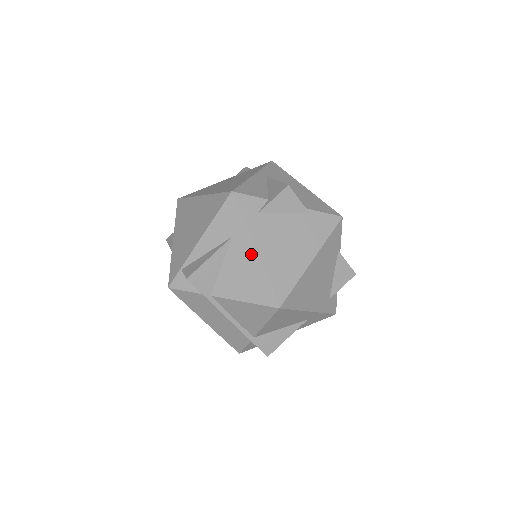
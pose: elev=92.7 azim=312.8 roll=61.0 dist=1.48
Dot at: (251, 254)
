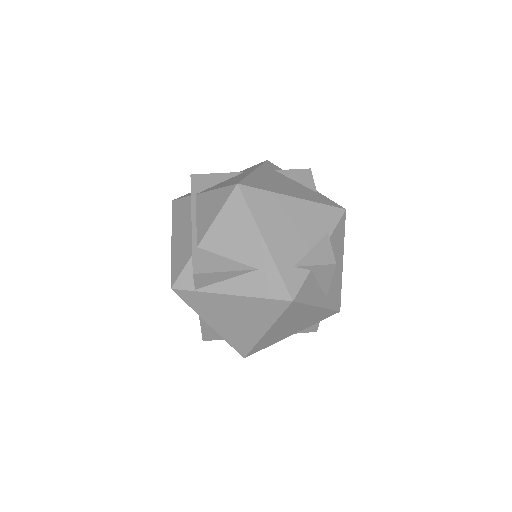
Dot at: occluded
